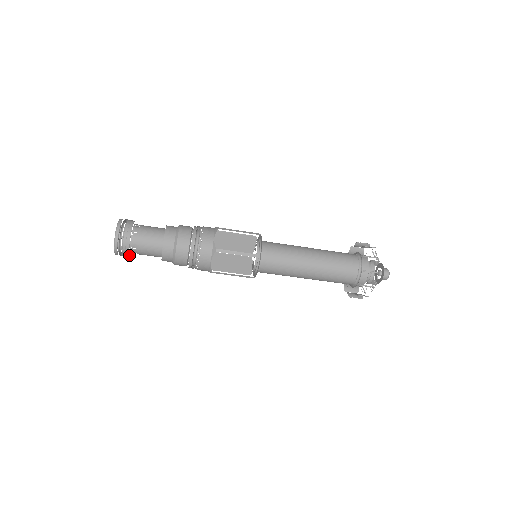
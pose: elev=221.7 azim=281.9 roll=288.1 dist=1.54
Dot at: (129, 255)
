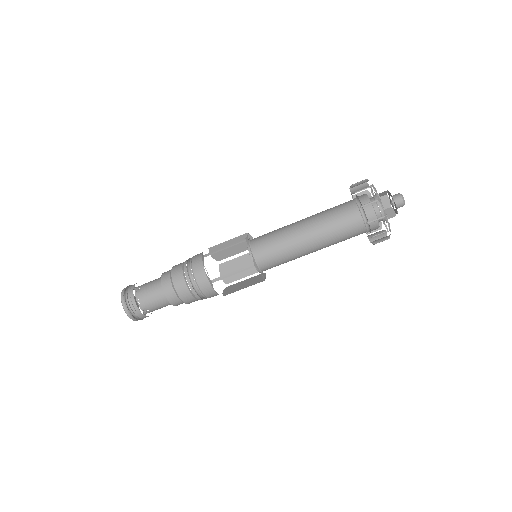
Dot at: (148, 316)
